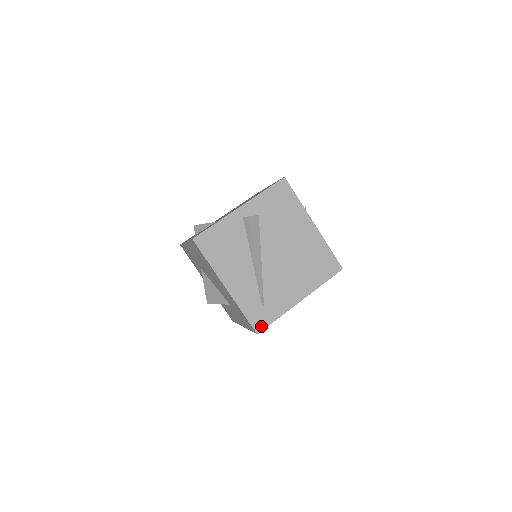
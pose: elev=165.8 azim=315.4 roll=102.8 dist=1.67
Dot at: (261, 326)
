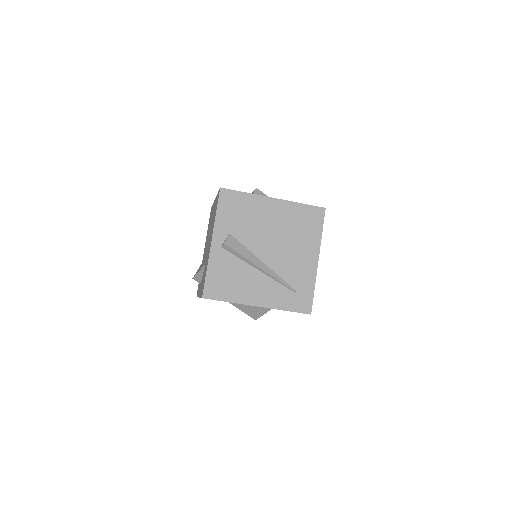
Dot at: (308, 307)
